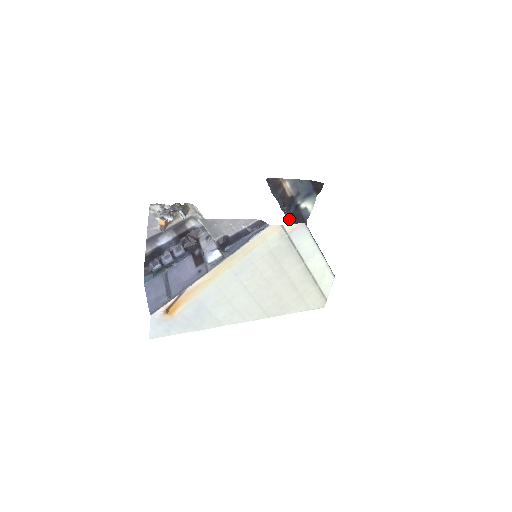
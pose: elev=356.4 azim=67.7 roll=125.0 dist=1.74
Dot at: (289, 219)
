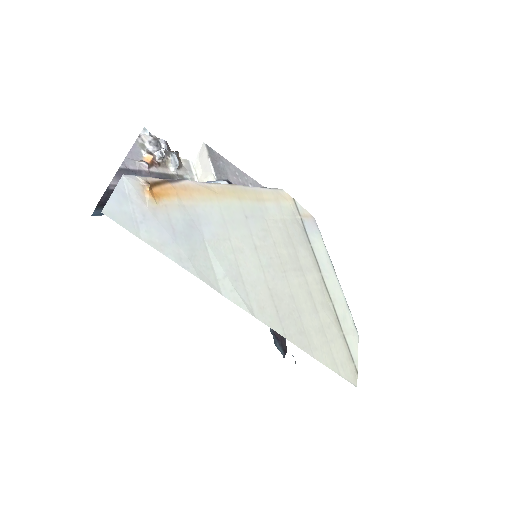
Dot at: occluded
